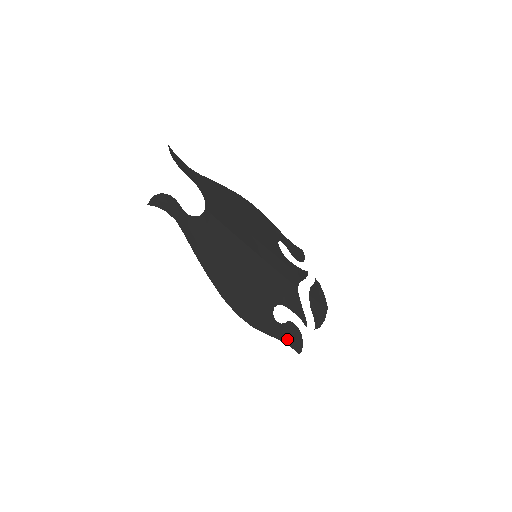
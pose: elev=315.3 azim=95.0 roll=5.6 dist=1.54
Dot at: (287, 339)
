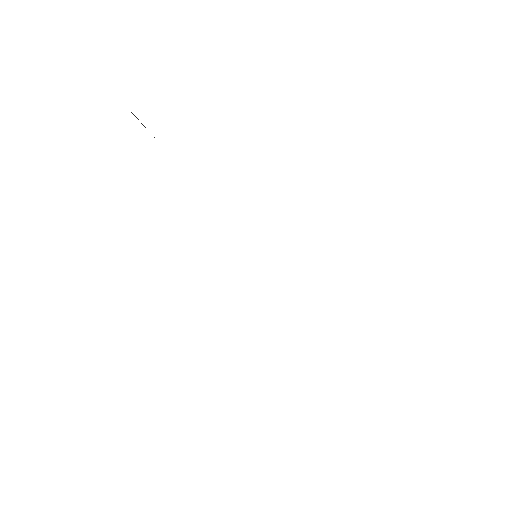
Dot at: occluded
